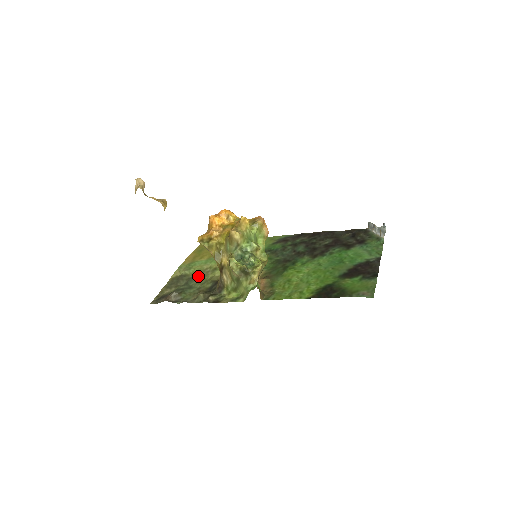
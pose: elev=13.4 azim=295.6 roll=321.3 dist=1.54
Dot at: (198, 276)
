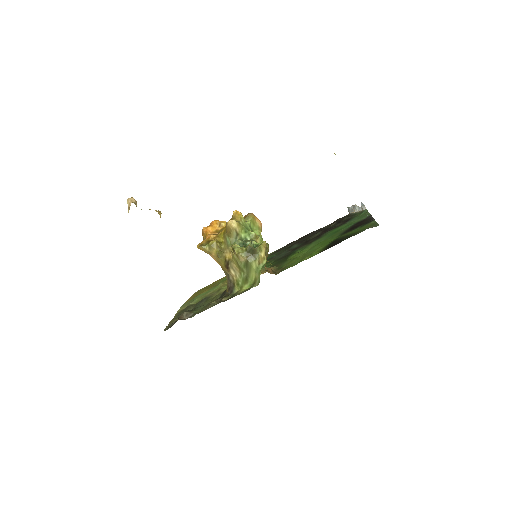
Dot at: (204, 299)
